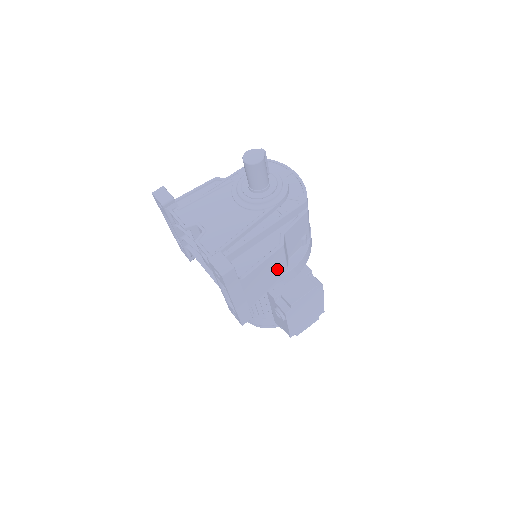
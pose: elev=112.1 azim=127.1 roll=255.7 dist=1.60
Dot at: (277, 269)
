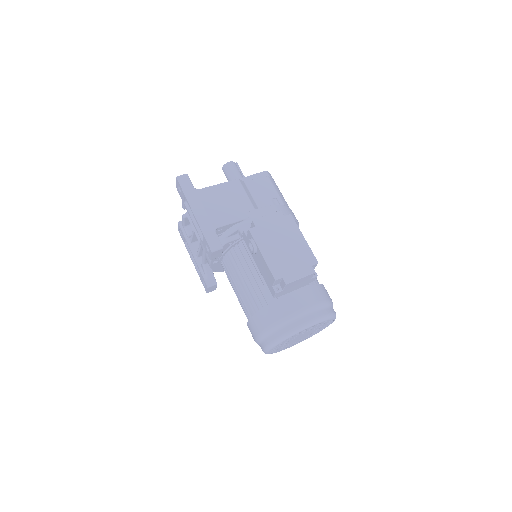
Dot at: (239, 202)
